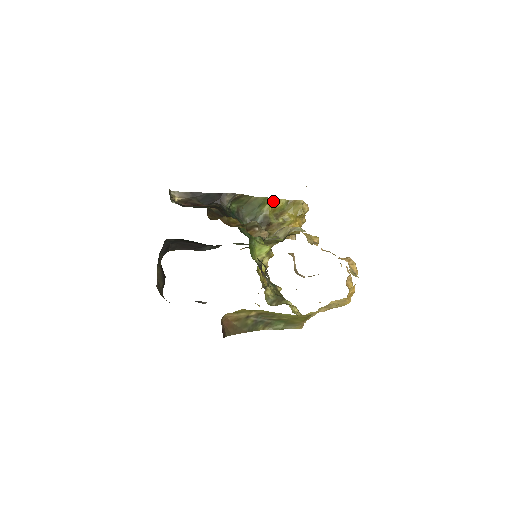
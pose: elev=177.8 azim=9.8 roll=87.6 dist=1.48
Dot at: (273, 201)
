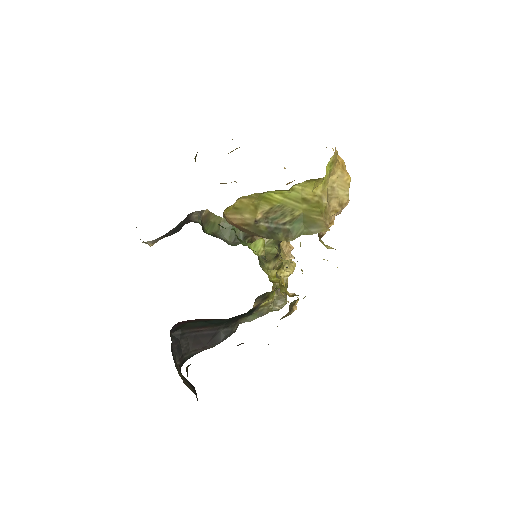
Dot at: occluded
